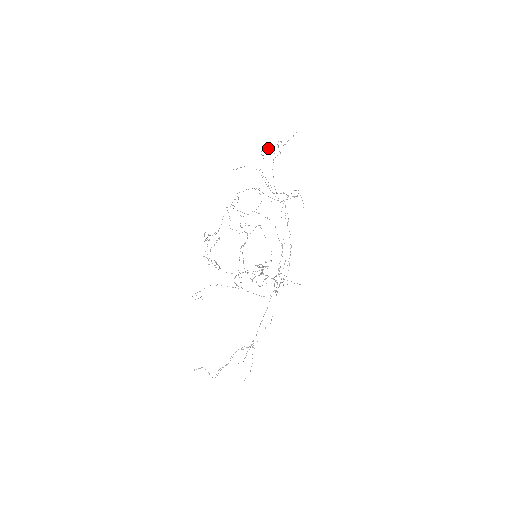
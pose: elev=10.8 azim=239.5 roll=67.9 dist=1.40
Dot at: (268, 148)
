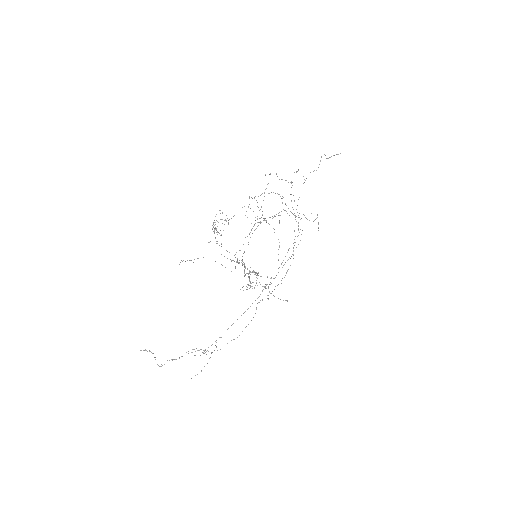
Dot at: occluded
